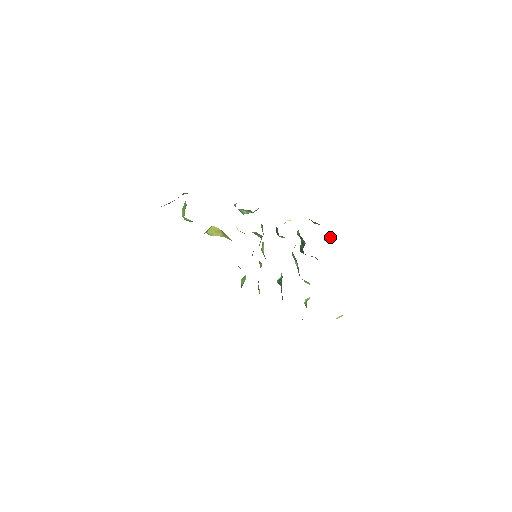
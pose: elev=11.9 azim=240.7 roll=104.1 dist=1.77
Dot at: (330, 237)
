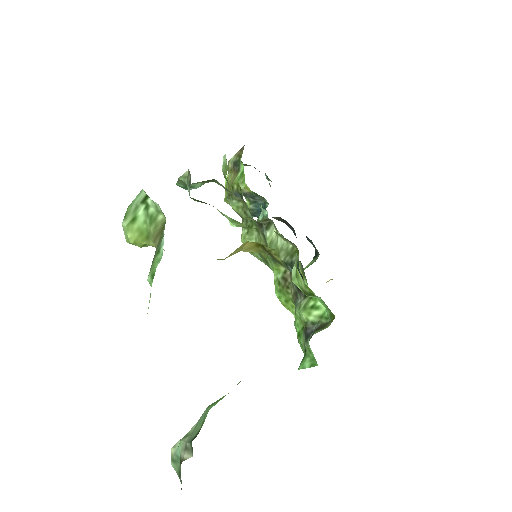
Dot at: (269, 180)
